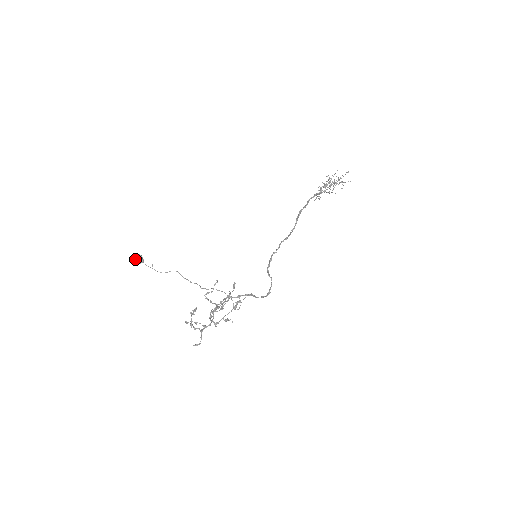
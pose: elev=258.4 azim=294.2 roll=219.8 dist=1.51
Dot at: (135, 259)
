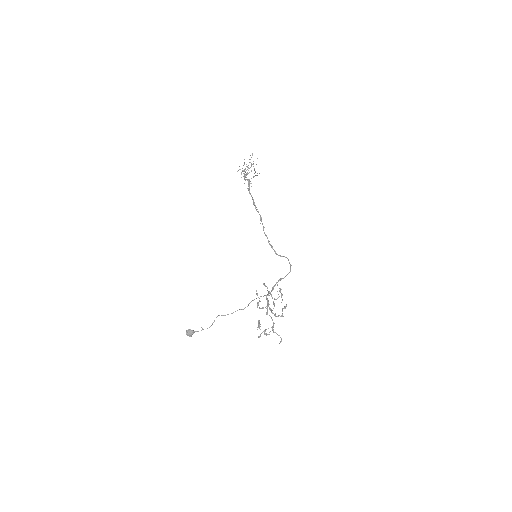
Dot at: occluded
